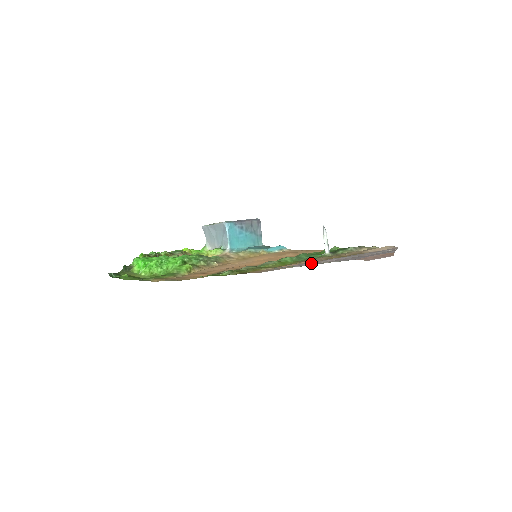
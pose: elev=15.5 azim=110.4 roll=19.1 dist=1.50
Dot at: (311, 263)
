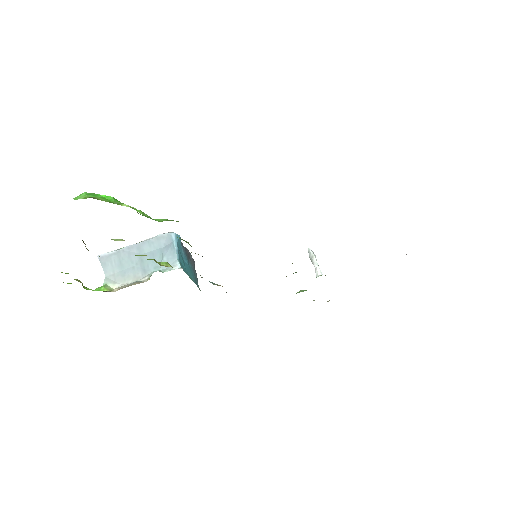
Dot at: occluded
